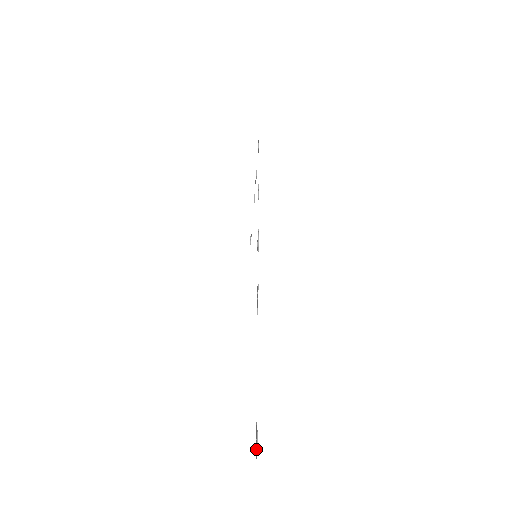
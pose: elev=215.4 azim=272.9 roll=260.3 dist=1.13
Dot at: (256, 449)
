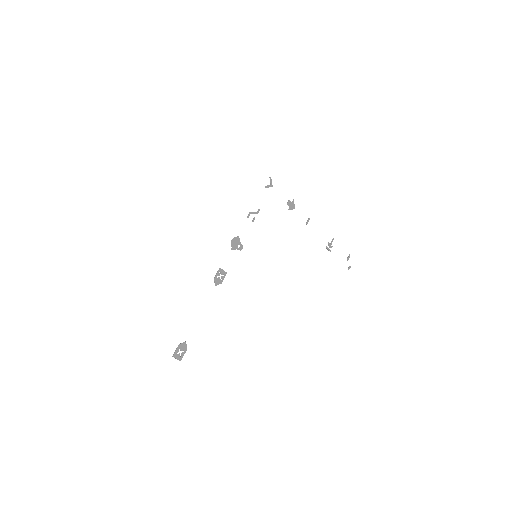
Dot at: (176, 353)
